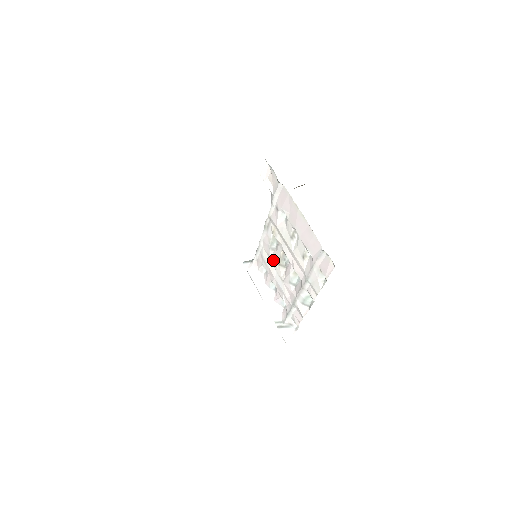
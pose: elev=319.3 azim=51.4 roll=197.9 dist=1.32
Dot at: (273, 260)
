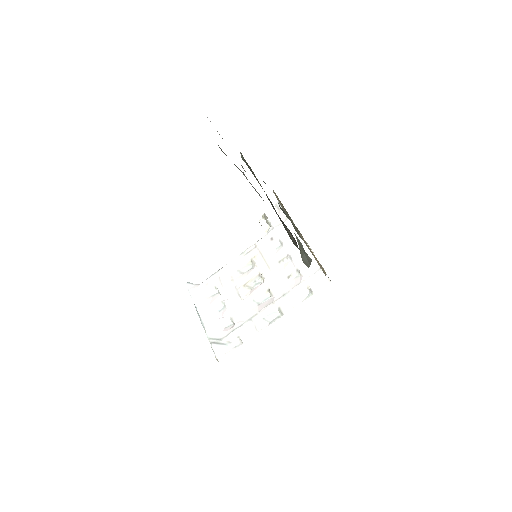
Dot at: (239, 281)
